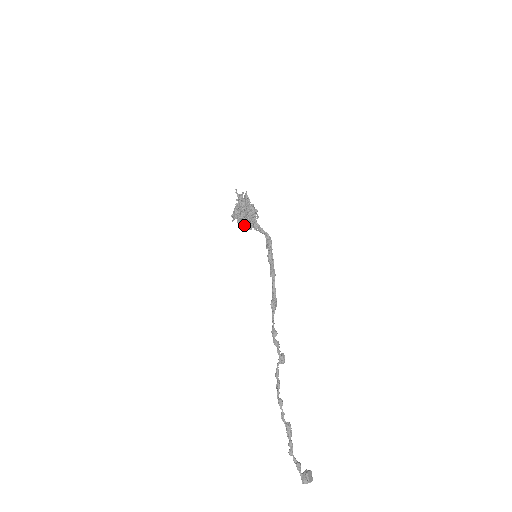
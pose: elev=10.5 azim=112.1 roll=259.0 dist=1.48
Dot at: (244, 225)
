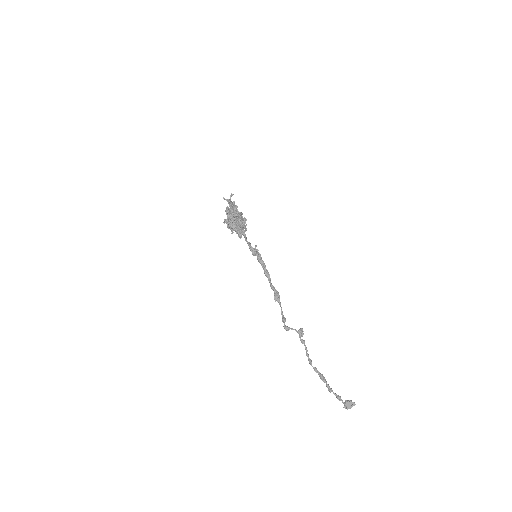
Dot at: occluded
